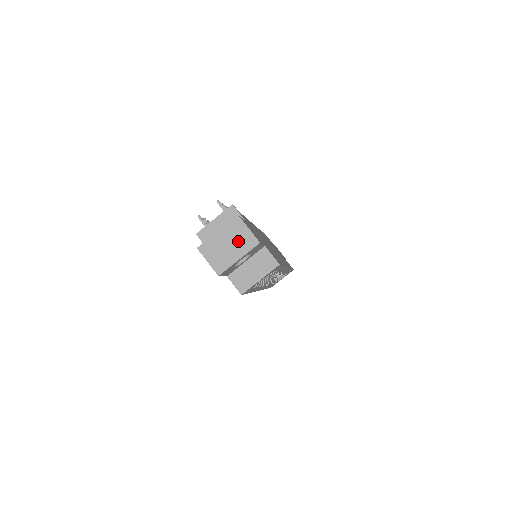
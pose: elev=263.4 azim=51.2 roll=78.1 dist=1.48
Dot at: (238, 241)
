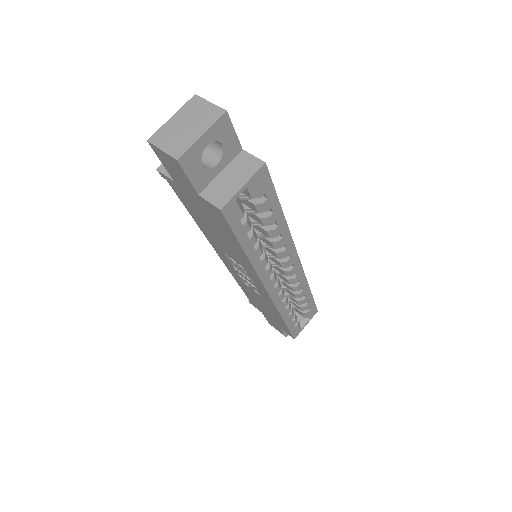
Dot at: (198, 118)
